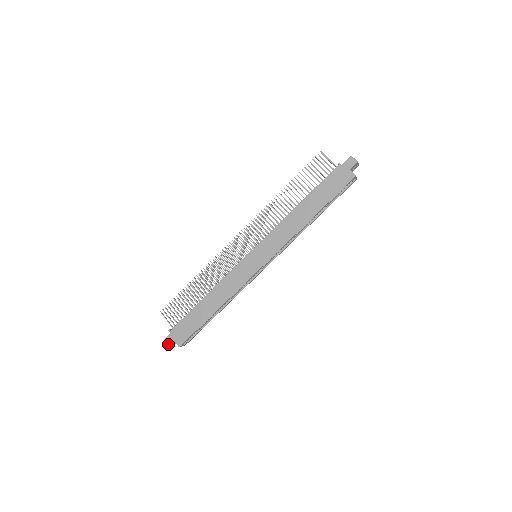
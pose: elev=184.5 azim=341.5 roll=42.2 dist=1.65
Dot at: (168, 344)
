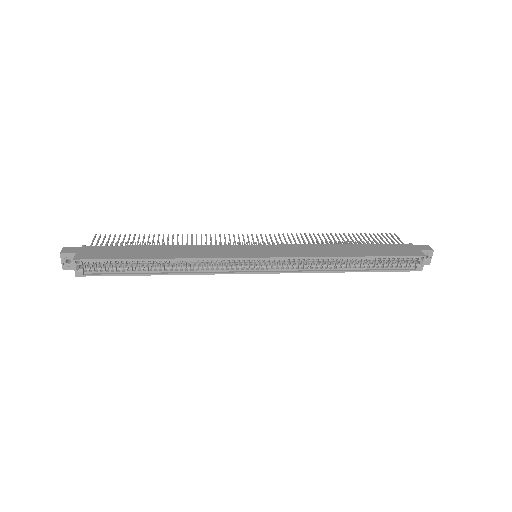
Dot at: (65, 252)
